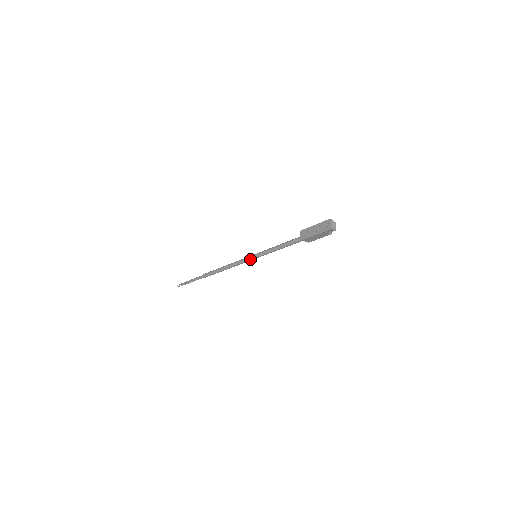
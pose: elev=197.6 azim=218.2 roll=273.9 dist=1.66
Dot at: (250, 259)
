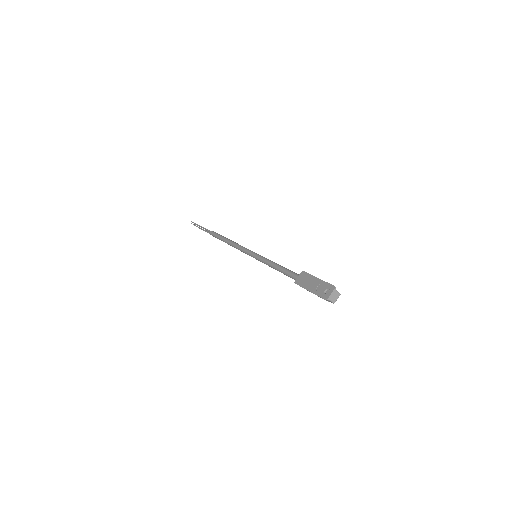
Dot at: (249, 254)
